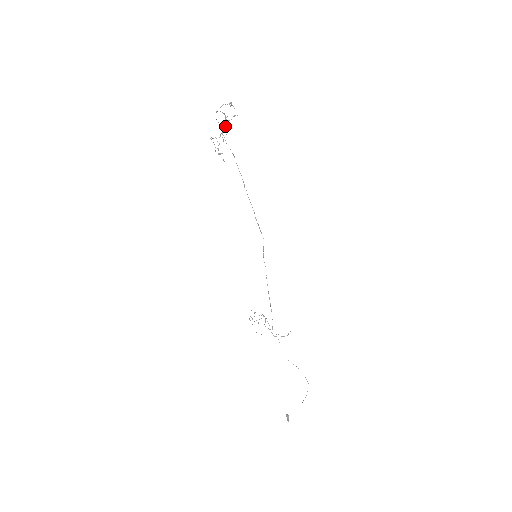
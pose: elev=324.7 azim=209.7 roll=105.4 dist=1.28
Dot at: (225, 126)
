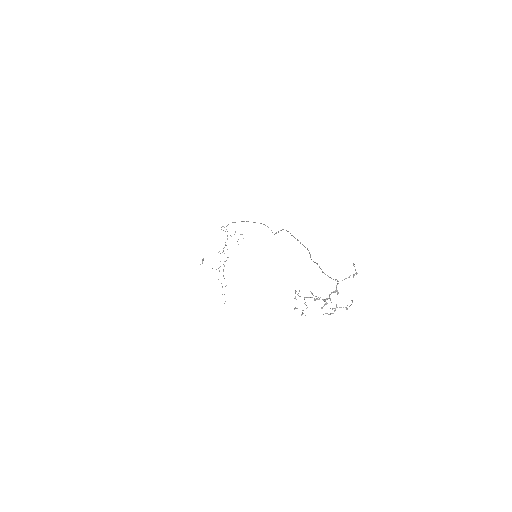
Dot at: (328, 314)
